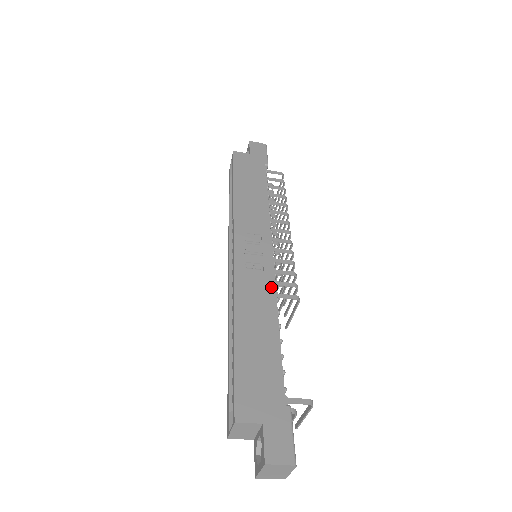
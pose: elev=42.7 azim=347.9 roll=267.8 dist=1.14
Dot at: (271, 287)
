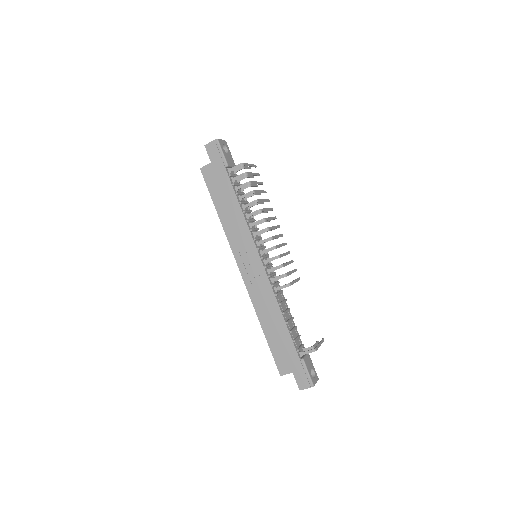
Dot at: (269, 289)
